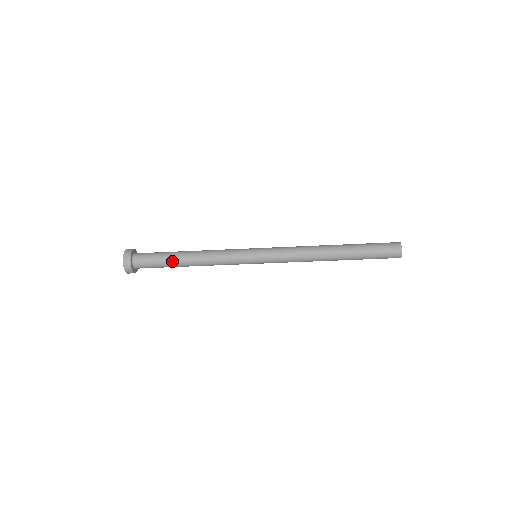
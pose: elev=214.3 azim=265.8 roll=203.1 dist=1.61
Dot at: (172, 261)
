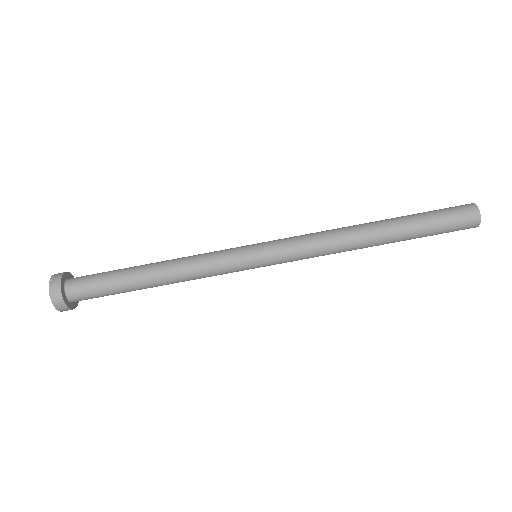
Dot at: (126, 274)
